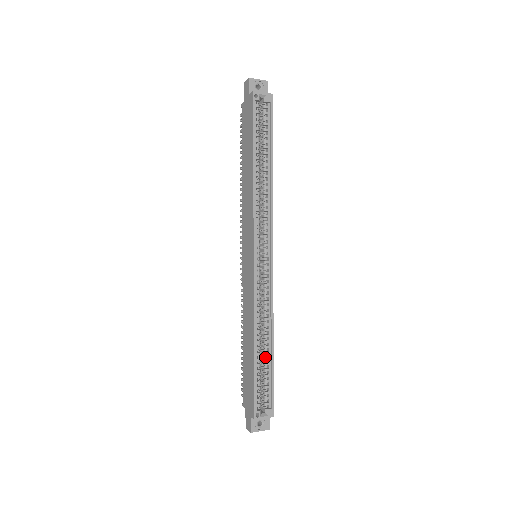
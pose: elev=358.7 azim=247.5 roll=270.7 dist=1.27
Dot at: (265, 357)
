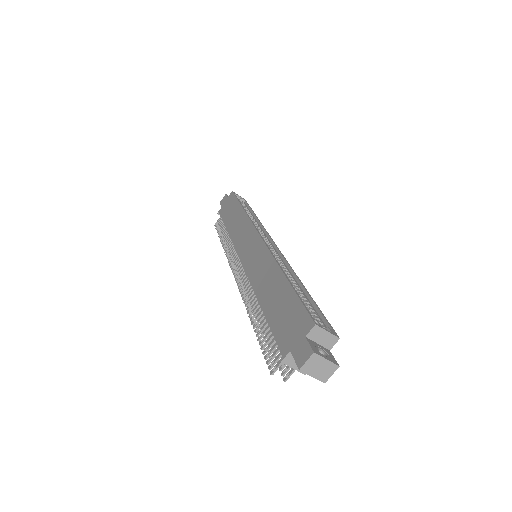
Dot at: (299, 293)
